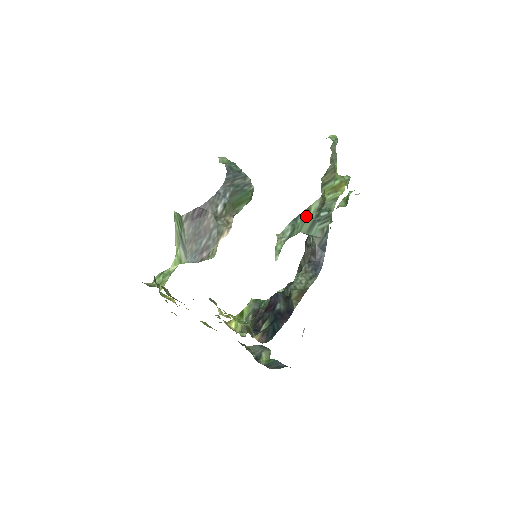
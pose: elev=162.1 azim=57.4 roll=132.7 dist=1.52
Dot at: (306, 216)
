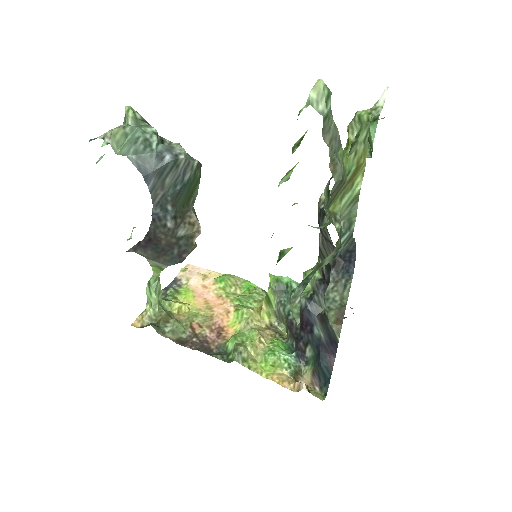
Dot at: (319, 267)
